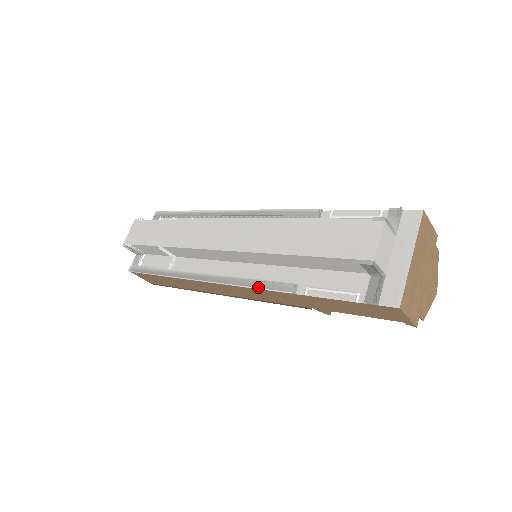
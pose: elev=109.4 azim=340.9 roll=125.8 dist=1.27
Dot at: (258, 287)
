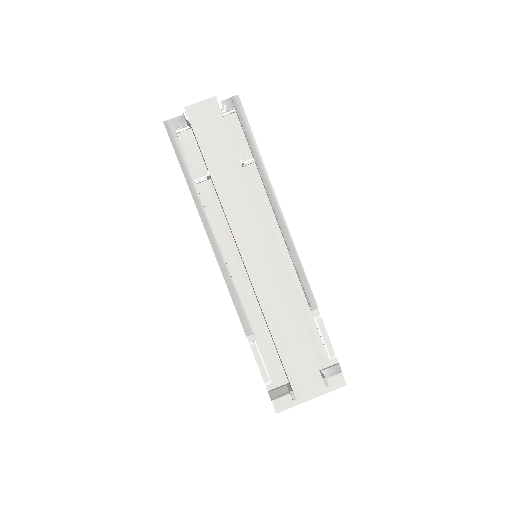
Dot at: (234, 303)
